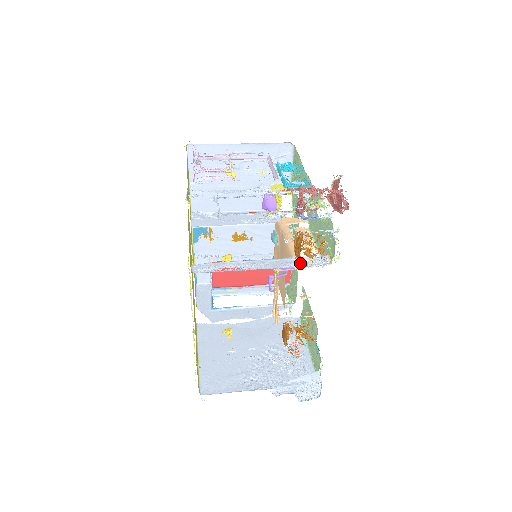
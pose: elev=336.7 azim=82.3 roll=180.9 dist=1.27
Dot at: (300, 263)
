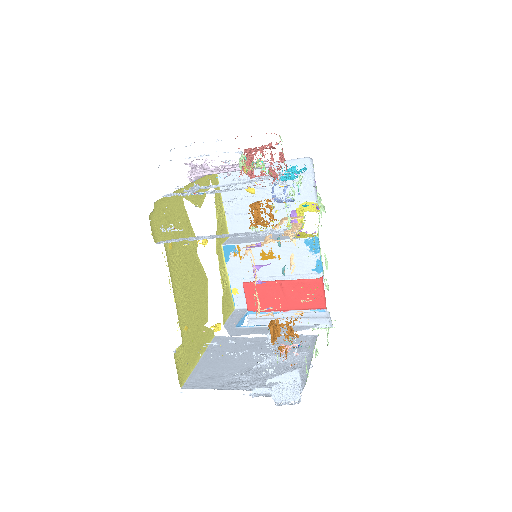
Dot at: (256, 234)
